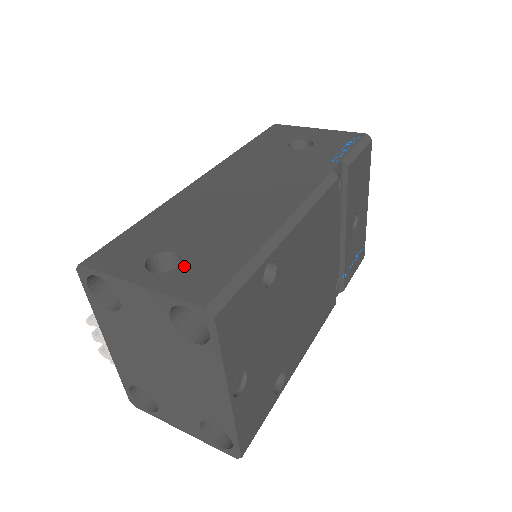
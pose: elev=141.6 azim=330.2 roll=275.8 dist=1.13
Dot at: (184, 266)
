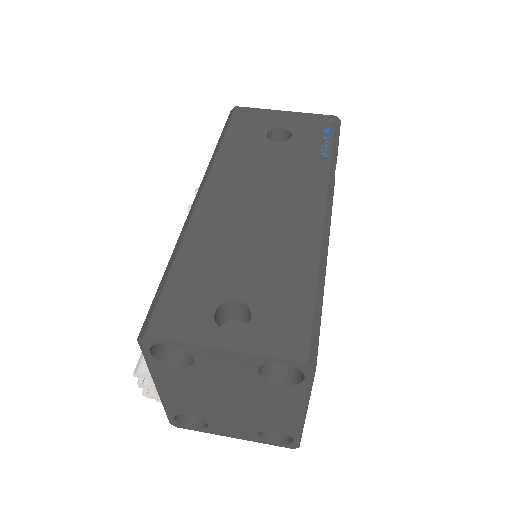
Dot at: (257, 317)
